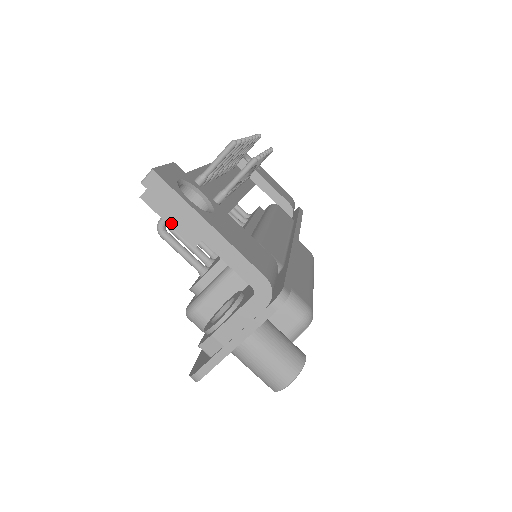
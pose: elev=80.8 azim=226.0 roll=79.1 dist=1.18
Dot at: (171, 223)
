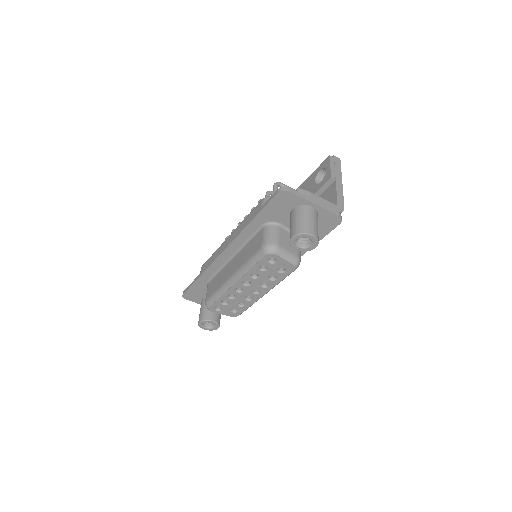
Dot at: (331, 168)
